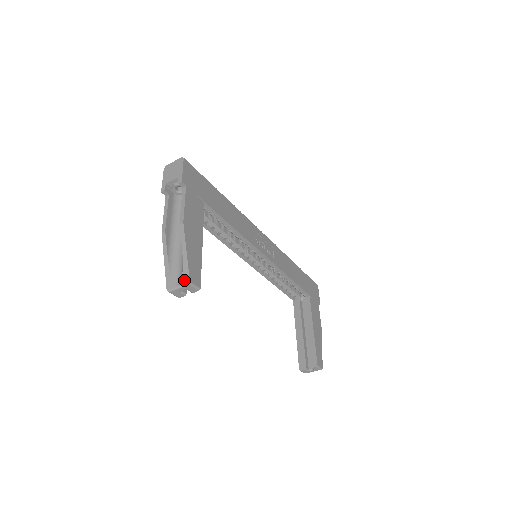
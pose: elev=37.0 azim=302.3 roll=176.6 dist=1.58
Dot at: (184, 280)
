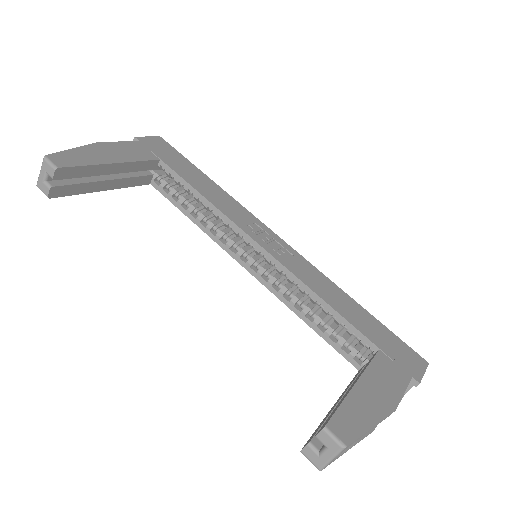
Dot at: occluded
